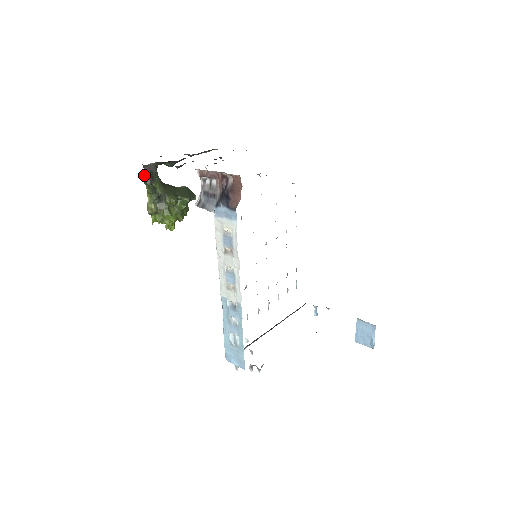
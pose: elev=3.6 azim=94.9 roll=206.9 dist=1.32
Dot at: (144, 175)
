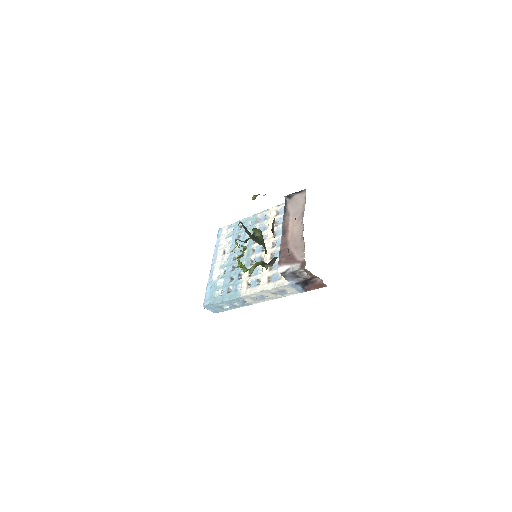
Dot at: (271, 262)
